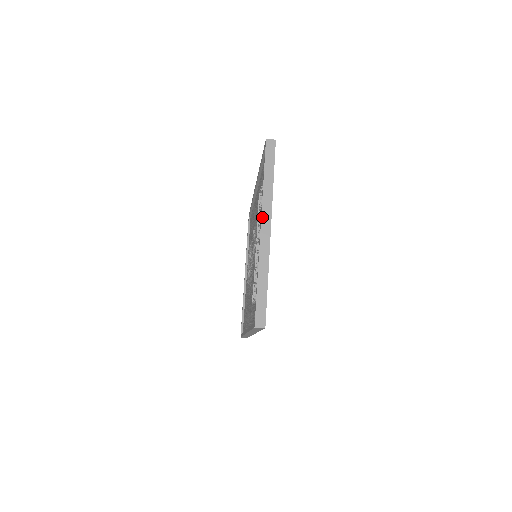
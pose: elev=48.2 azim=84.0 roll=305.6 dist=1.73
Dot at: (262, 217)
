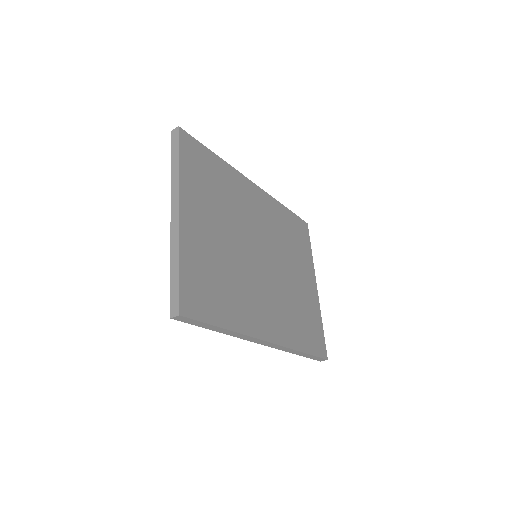
Dot at: (171, 203)
